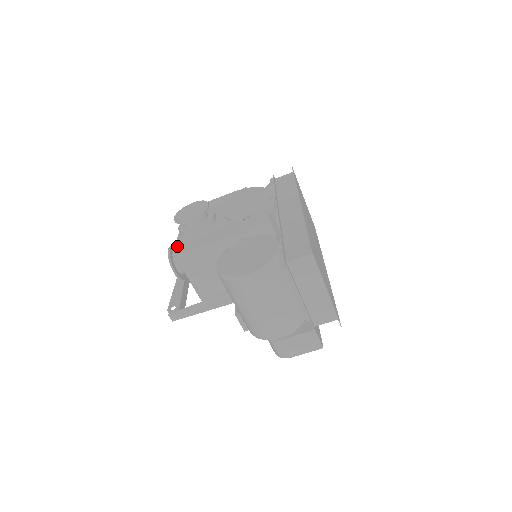
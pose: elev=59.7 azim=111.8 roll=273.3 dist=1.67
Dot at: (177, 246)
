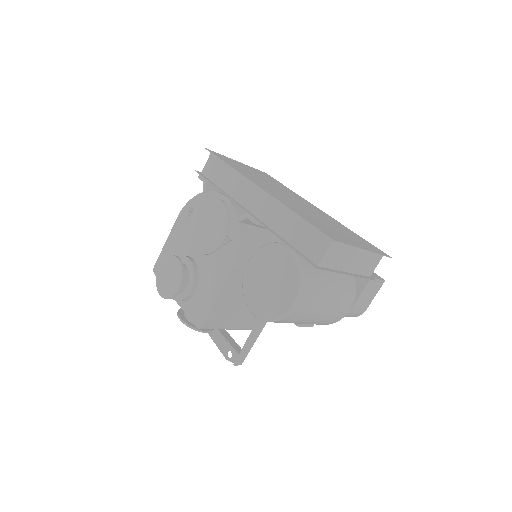
Dot at: (190, 317)
